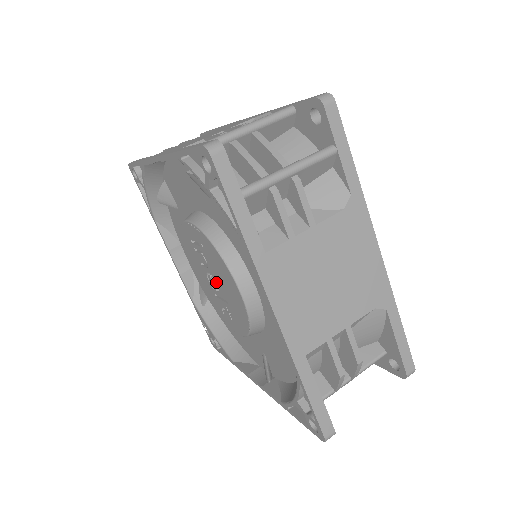
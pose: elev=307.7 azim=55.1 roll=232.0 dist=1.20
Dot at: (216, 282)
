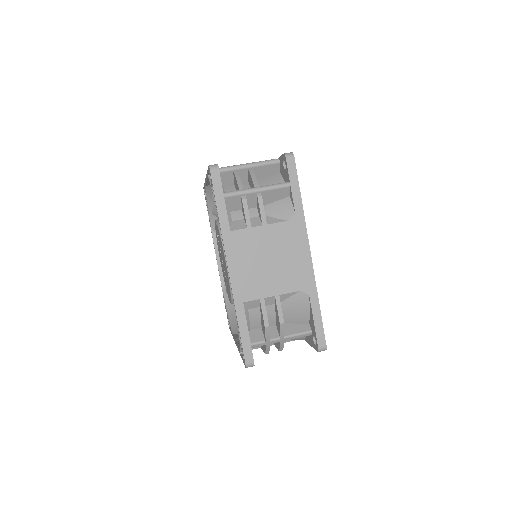
Dot at: (223, 263)
